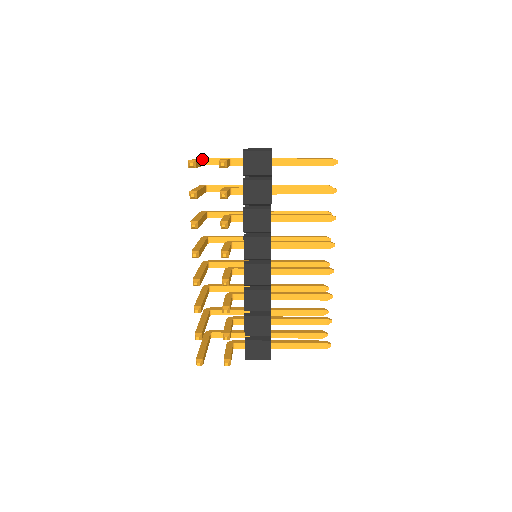
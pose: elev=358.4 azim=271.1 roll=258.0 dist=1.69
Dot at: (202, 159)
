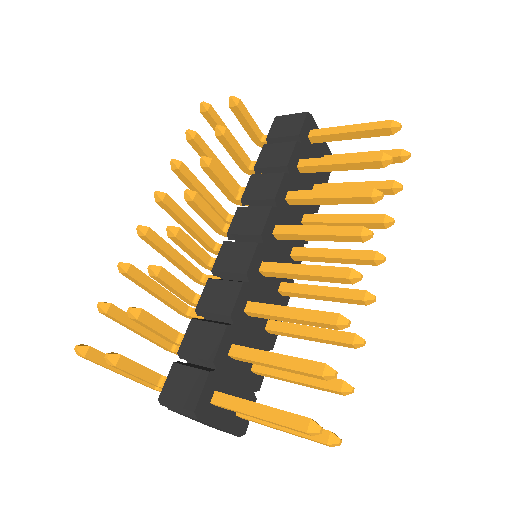
Dot at: (239, 144)
